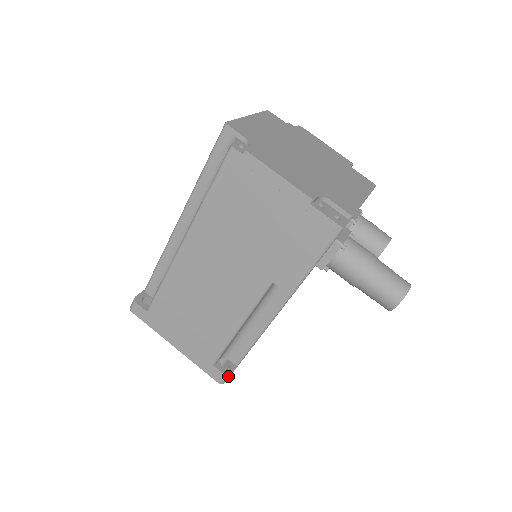
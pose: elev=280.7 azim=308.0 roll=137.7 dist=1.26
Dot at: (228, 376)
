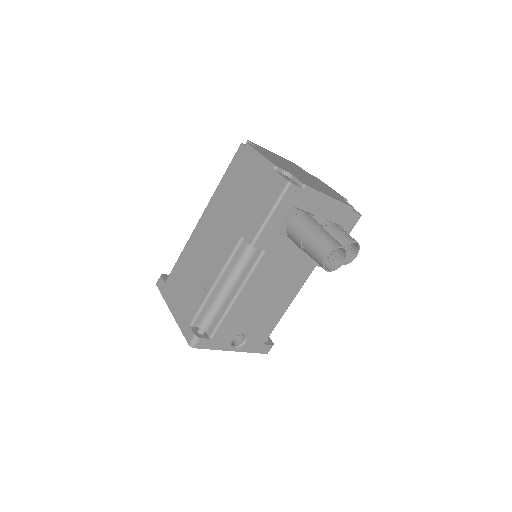
Dot at: (197, 338)
